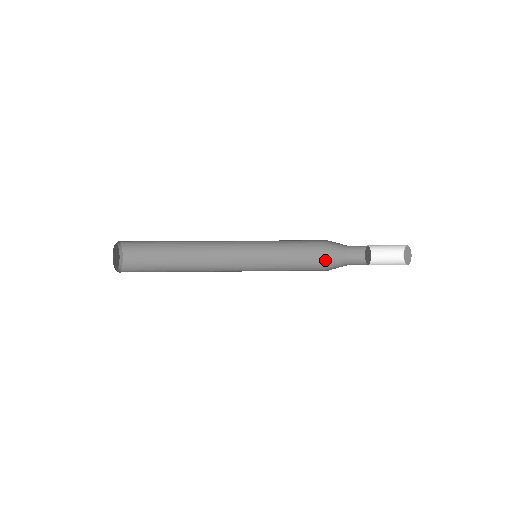
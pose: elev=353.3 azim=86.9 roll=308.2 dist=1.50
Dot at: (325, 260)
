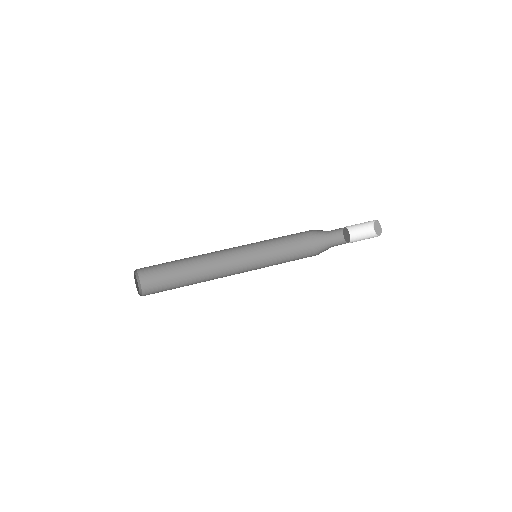
Dot at: (312, 230)
